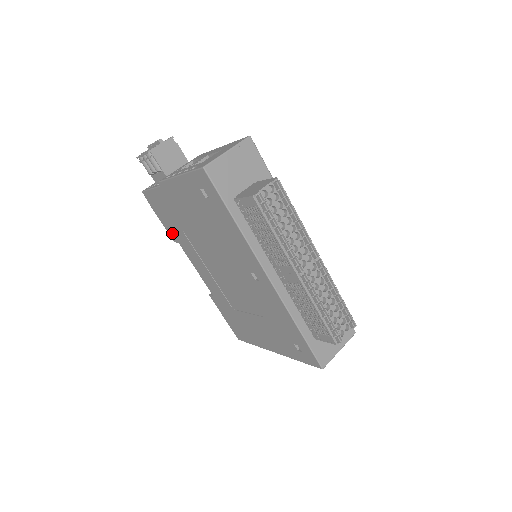
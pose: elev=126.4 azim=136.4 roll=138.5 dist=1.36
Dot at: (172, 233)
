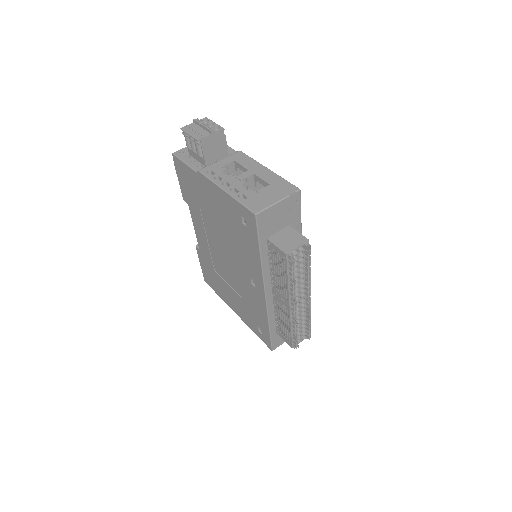
Dot at: (186, 196)
